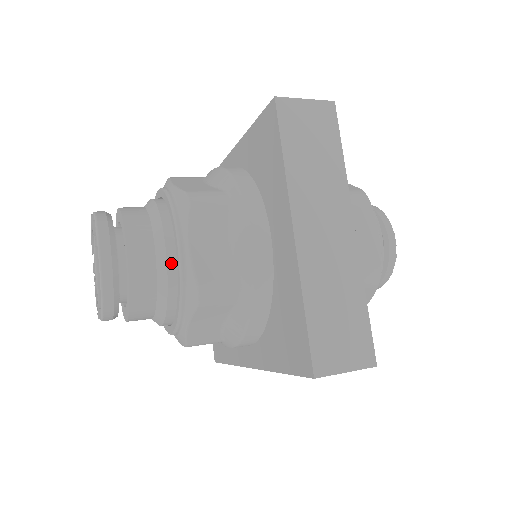
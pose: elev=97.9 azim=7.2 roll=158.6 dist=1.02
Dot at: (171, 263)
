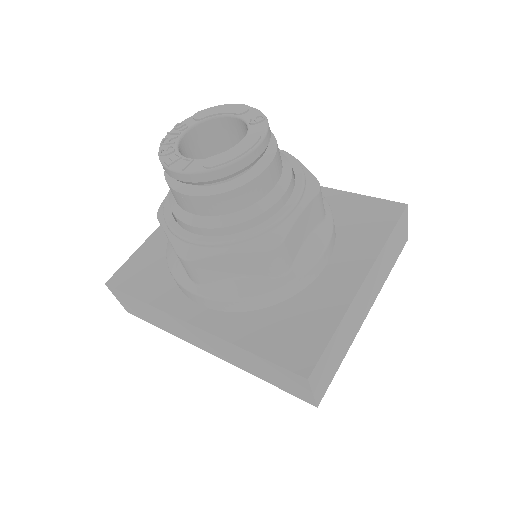
Dot at: (277, 206)
